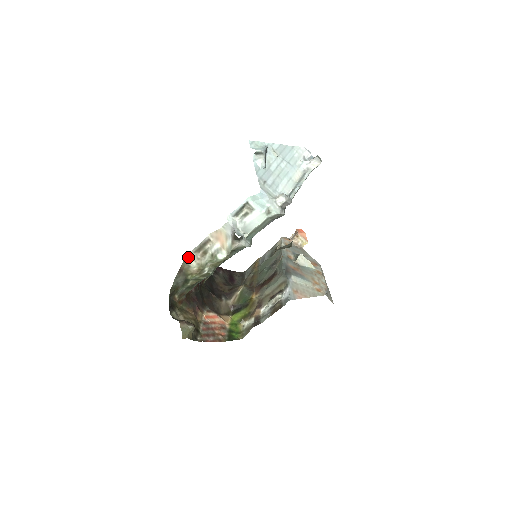
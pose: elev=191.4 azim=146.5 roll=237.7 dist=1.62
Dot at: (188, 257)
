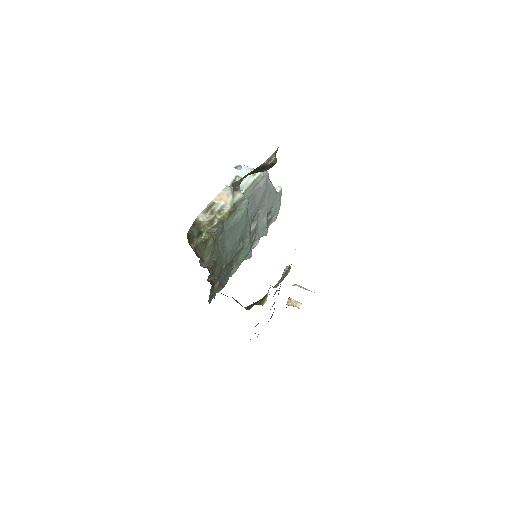
Dot at: (199, 218)
